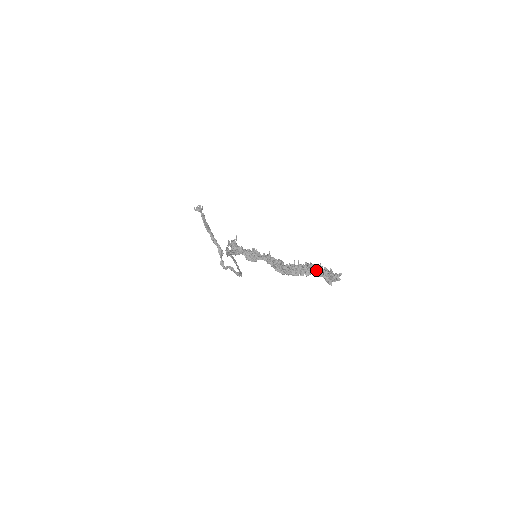
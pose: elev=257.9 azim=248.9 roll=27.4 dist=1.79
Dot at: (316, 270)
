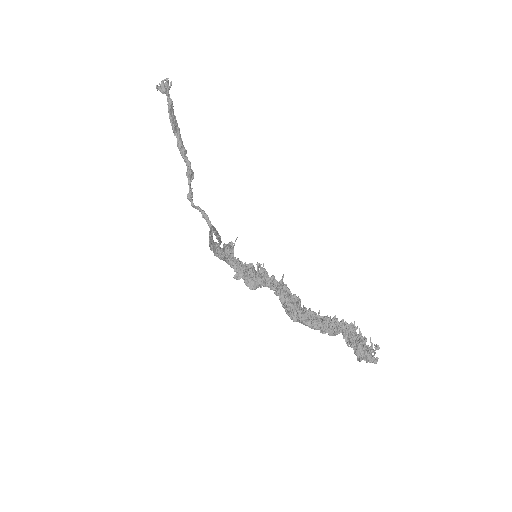
Dot at: (346, 334)
